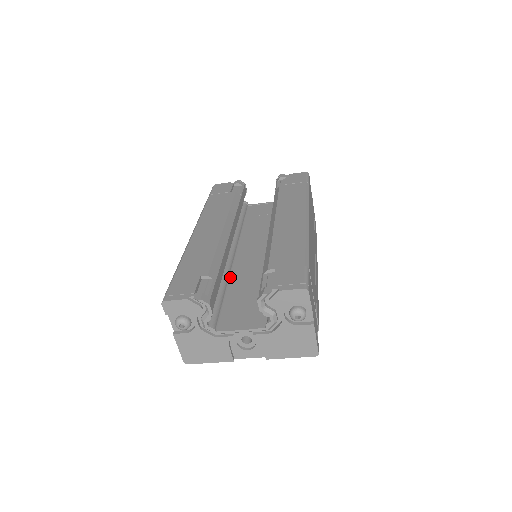
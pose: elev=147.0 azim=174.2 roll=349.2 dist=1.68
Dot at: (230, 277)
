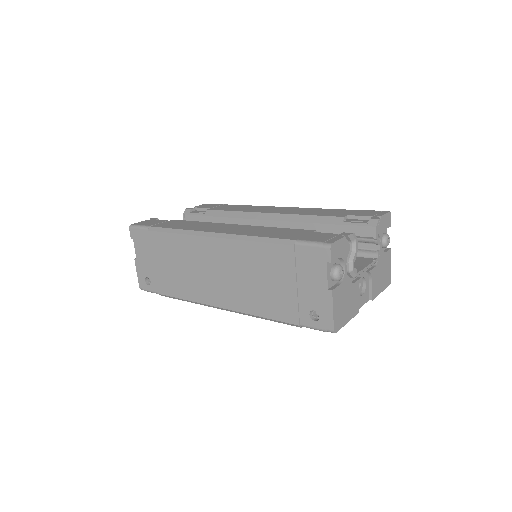
Dot at: occluded
